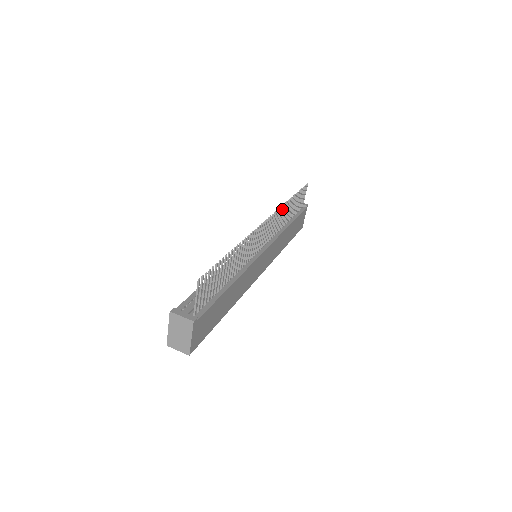
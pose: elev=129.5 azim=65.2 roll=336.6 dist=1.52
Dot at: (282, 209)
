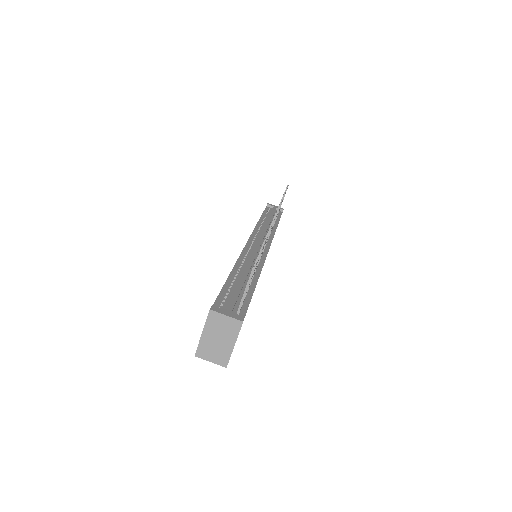
Dot at: occluded
